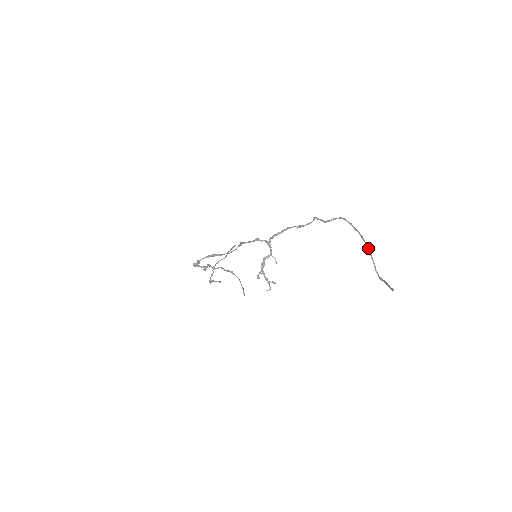
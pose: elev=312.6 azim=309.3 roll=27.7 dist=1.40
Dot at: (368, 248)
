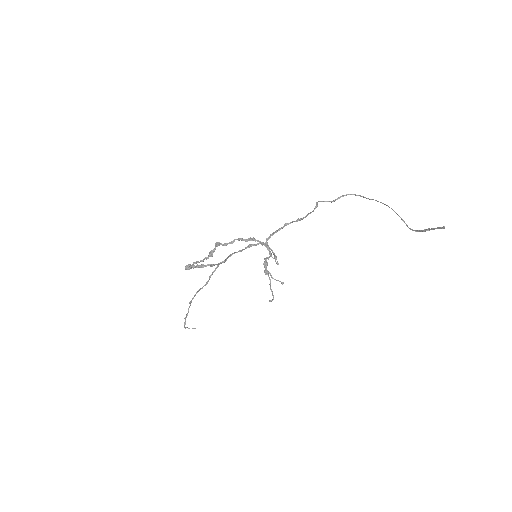
Dot at: (392, 209)
